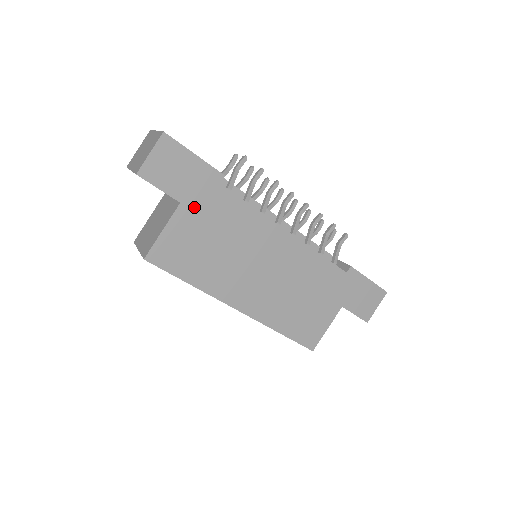
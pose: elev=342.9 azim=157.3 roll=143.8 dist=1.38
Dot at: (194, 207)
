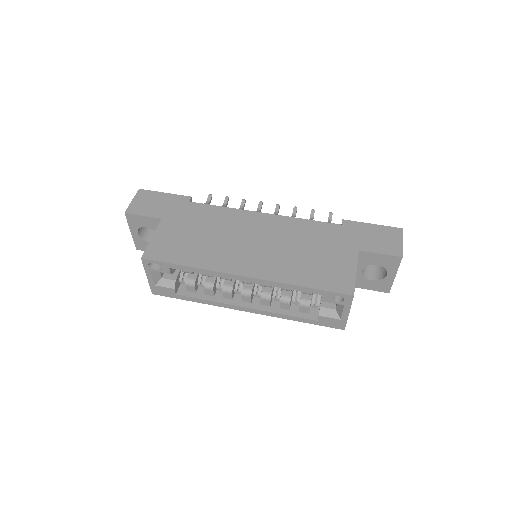
Dot at: (173, 218)
